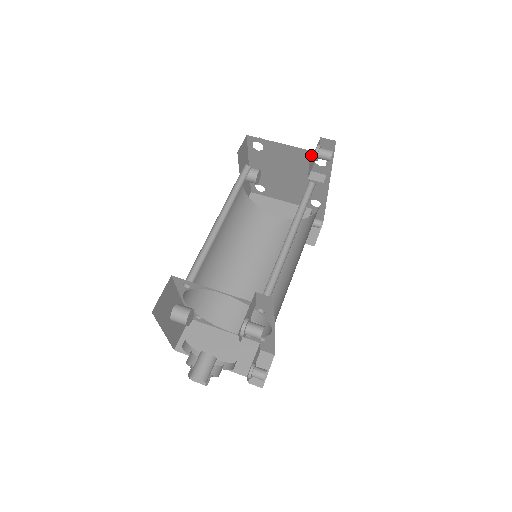
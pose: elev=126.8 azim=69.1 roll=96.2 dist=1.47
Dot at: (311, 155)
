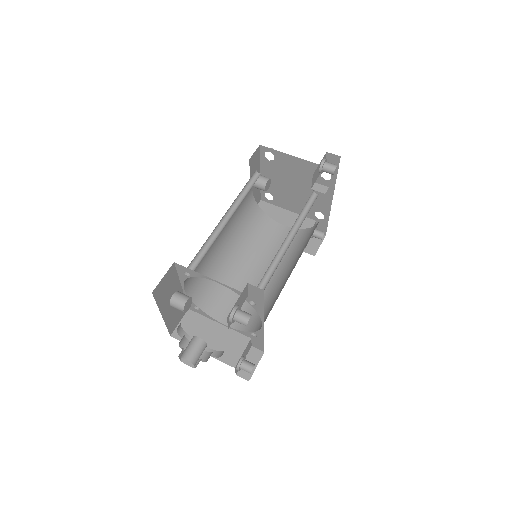
Dot at: occluded
